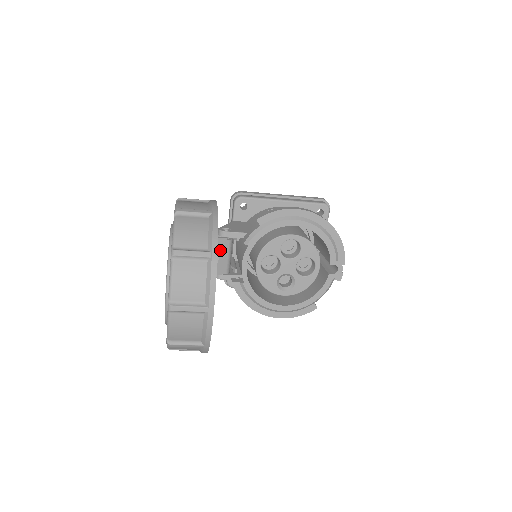
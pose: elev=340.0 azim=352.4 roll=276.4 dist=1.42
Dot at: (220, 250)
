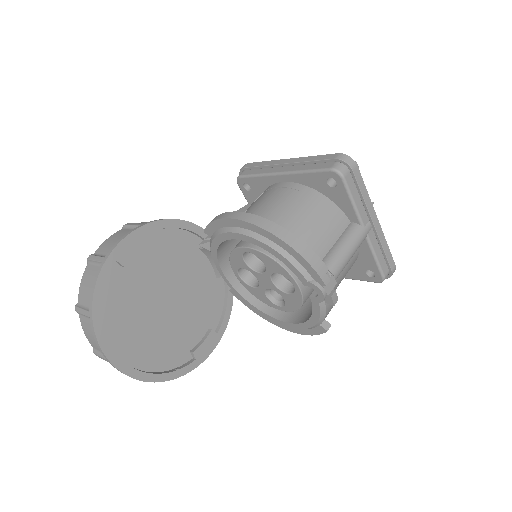
Dot at: occluded
